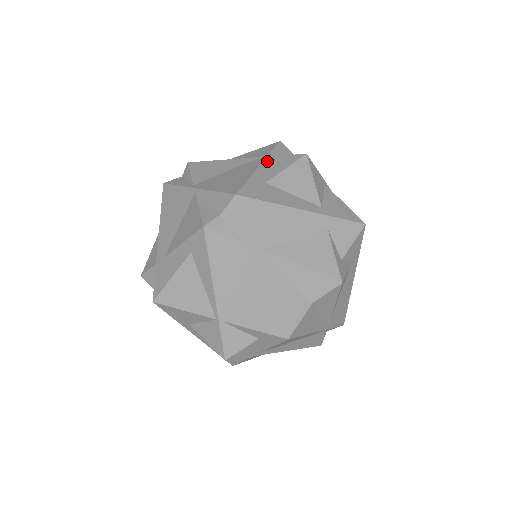
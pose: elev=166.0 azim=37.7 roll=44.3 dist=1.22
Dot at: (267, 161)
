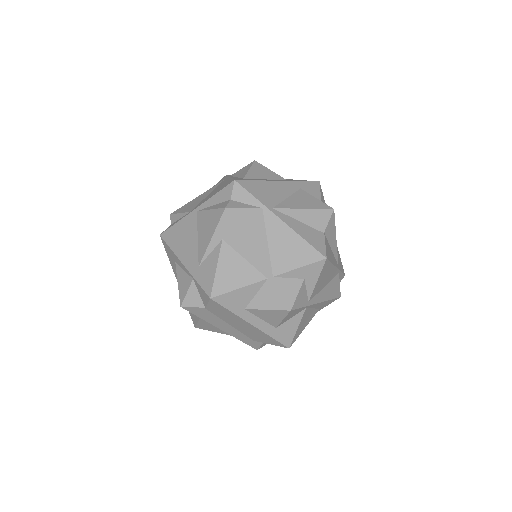
Dot at: (232, 176)
